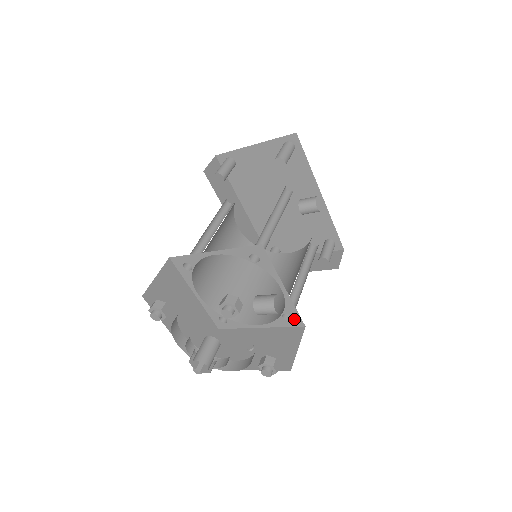
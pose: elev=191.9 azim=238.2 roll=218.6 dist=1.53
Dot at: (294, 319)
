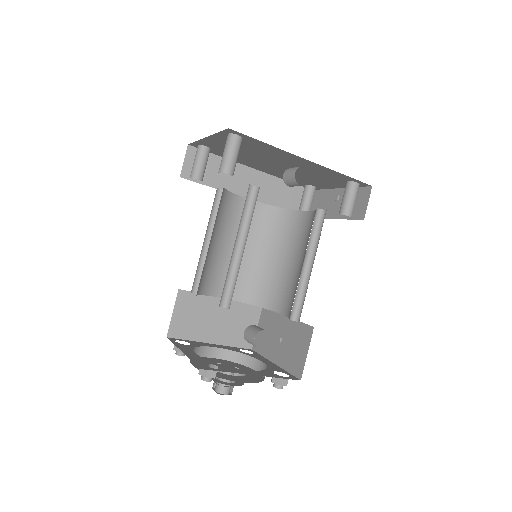
Dot at: occluded
